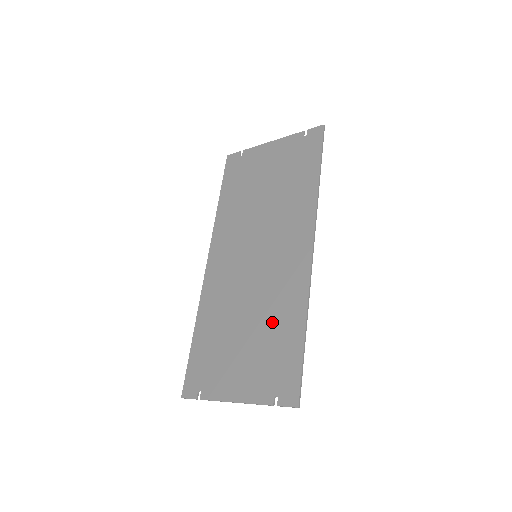
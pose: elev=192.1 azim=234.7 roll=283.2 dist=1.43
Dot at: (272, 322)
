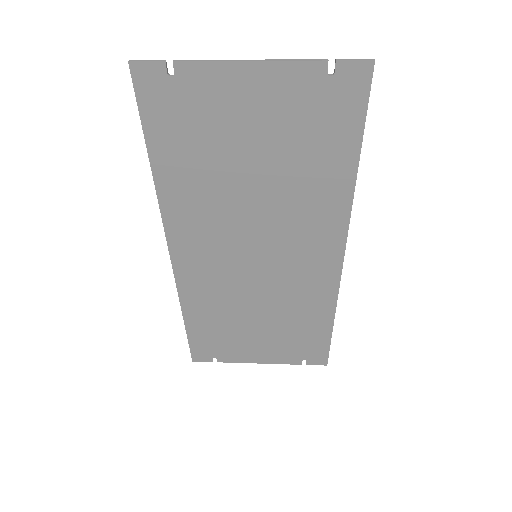
Dot at: (293, 318)
